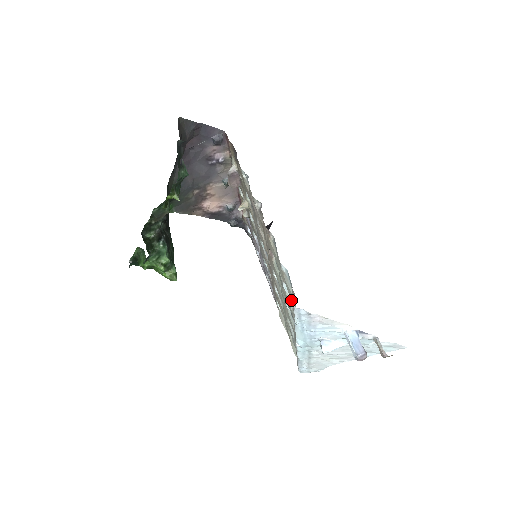
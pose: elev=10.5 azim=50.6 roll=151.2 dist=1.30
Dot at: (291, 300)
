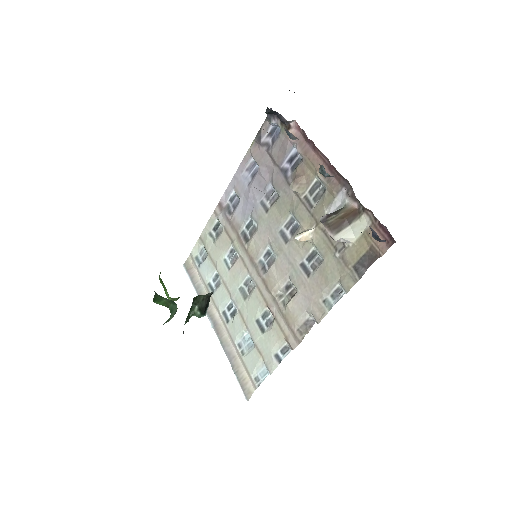
Dot at: (246, 358)
